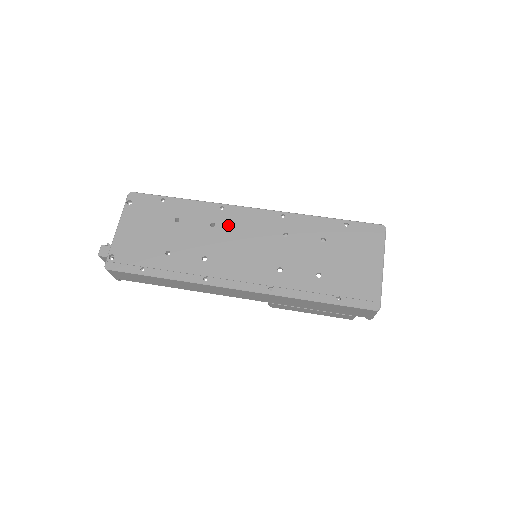
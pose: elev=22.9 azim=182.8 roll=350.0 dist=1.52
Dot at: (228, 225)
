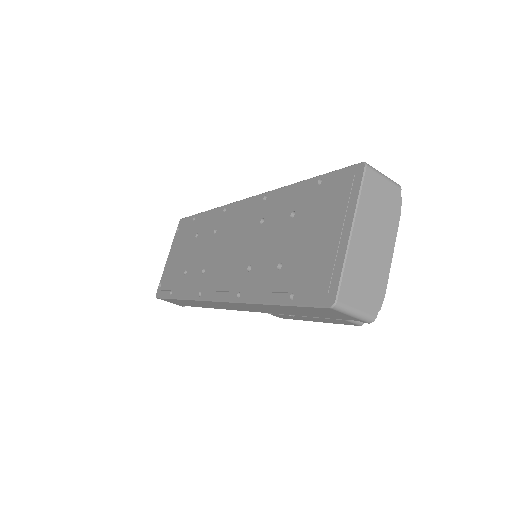
Dot at: (224, 227)
